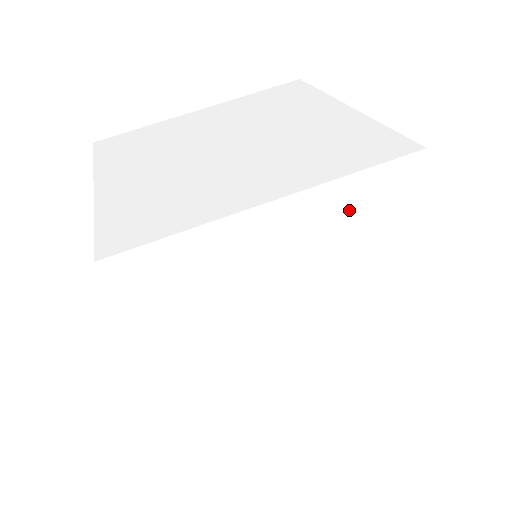
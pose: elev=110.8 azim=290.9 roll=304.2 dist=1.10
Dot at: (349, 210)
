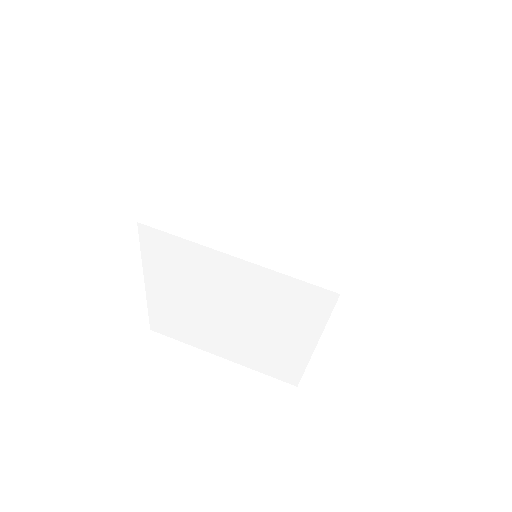
Dot at: (281, 289)
